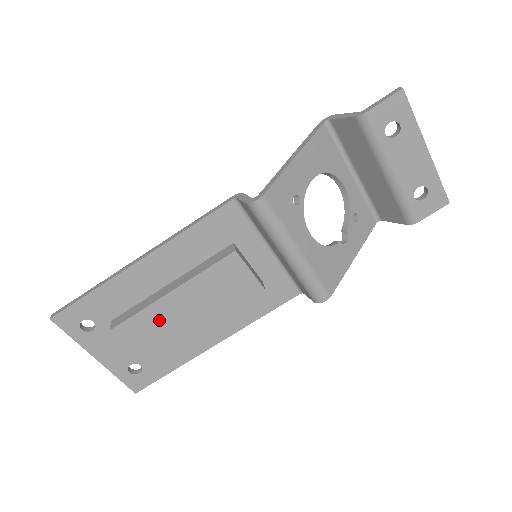
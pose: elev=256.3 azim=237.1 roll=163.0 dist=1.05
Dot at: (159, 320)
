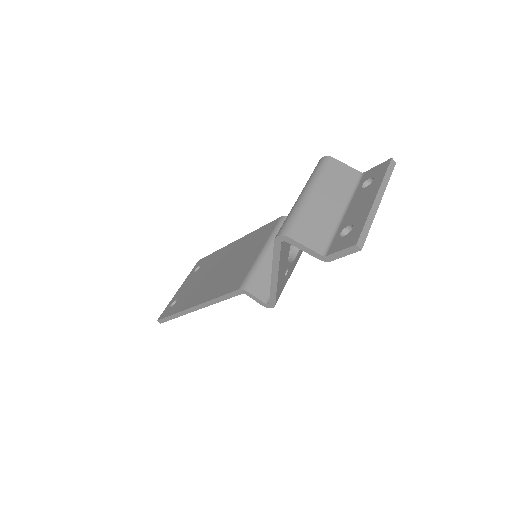
Dot at: occluded
